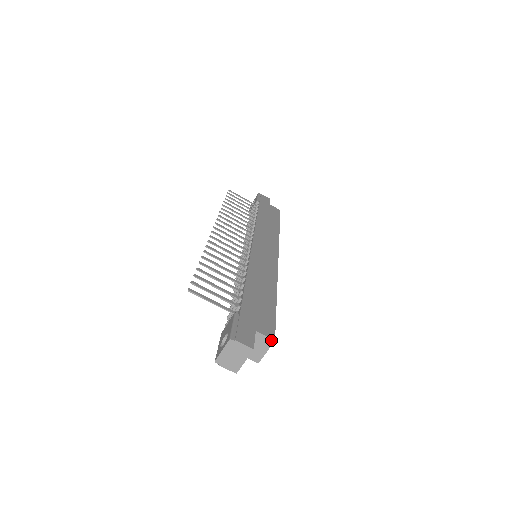
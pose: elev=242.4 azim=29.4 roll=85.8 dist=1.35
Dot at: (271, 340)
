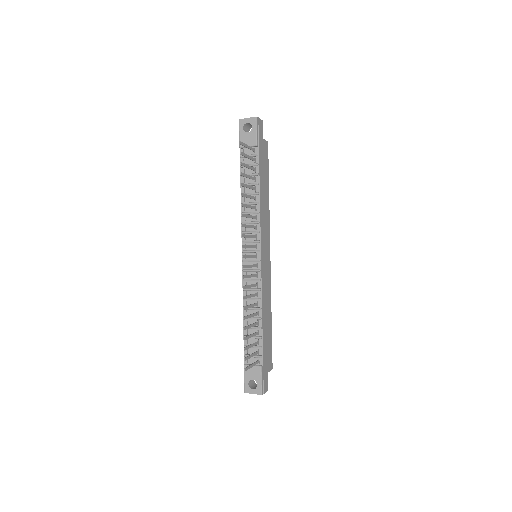
Dot at: occluded
